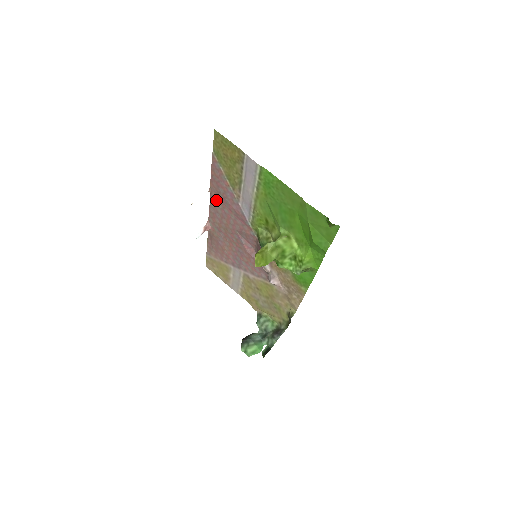
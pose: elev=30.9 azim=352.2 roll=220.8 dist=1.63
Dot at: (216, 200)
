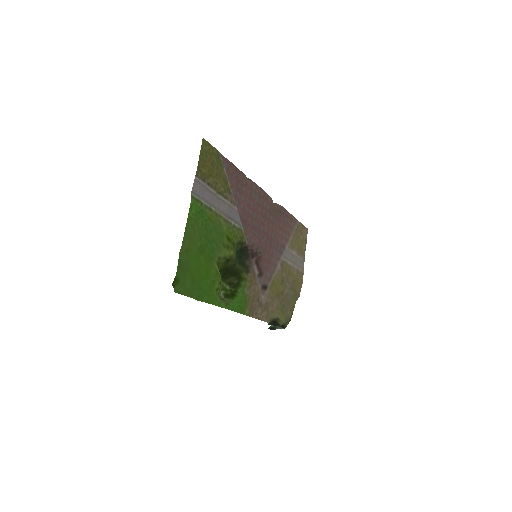
Dot at: (252, 189)
